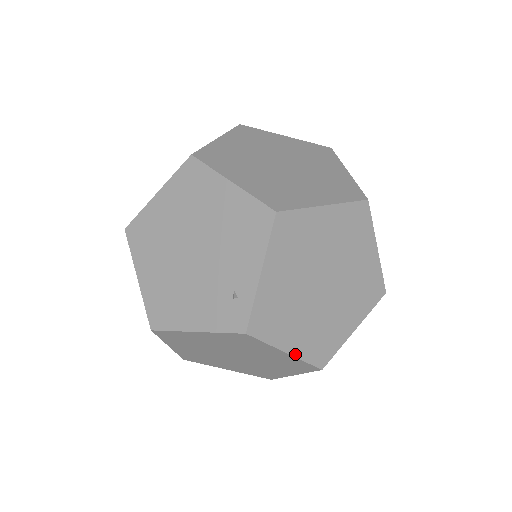
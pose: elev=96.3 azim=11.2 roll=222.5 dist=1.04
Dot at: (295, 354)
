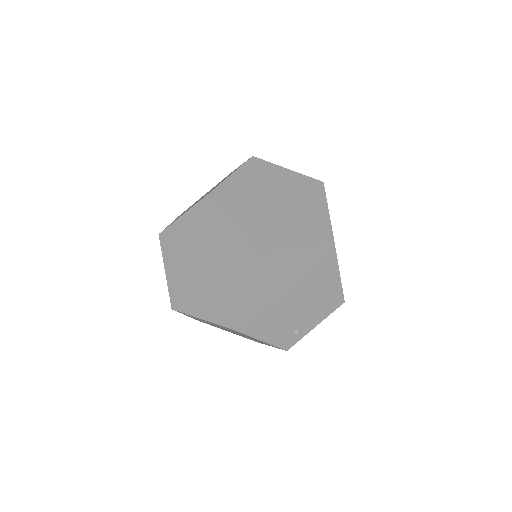
Dot at: occluded
